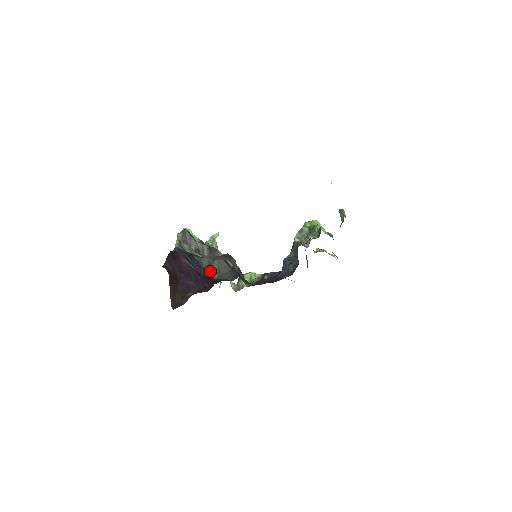
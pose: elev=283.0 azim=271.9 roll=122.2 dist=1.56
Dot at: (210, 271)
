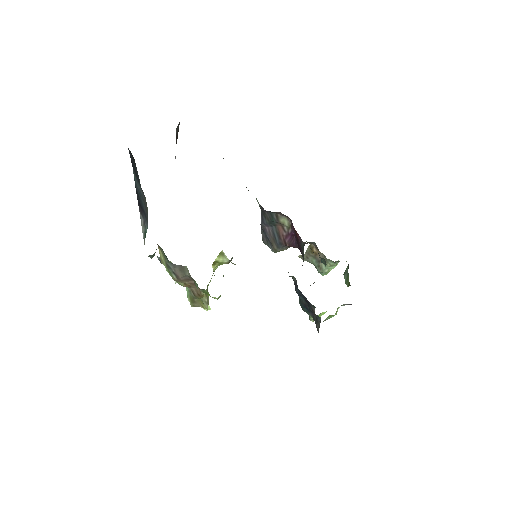
Dot at: occluded
